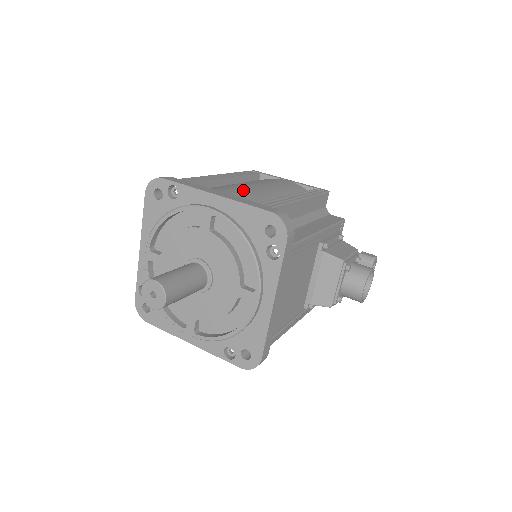
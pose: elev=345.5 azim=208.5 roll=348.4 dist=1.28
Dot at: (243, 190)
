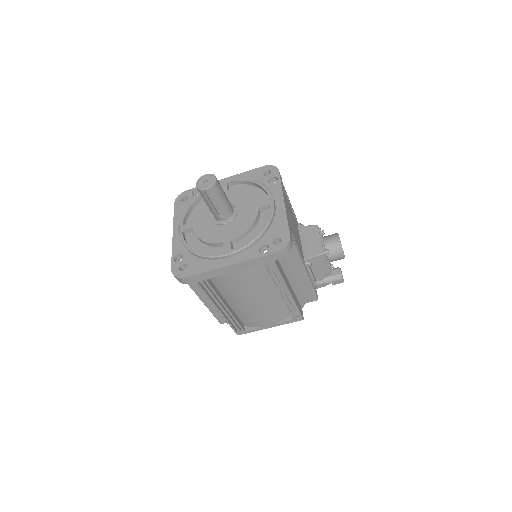
Dot at: occluded
